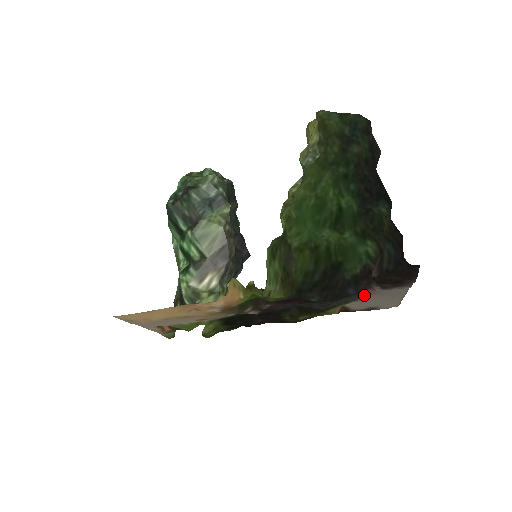
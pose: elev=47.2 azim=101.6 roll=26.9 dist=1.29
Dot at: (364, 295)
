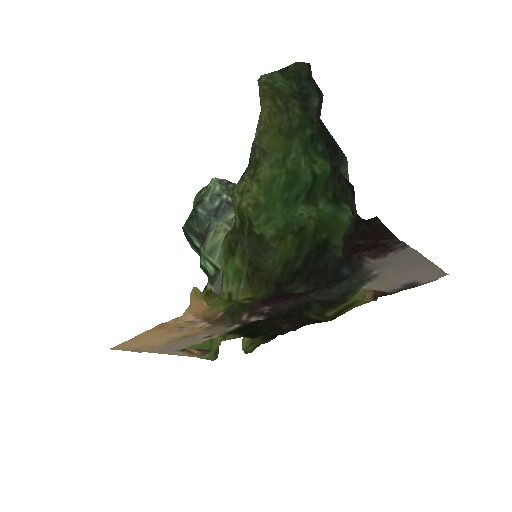
Dot at: (366, 272)
